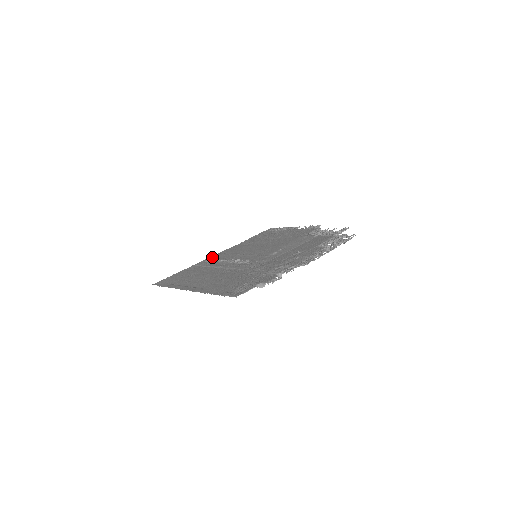
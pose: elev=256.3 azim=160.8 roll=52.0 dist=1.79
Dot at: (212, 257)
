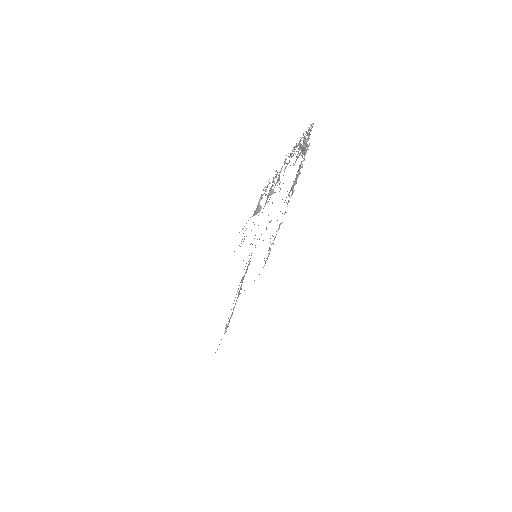
Dot at: occluded
